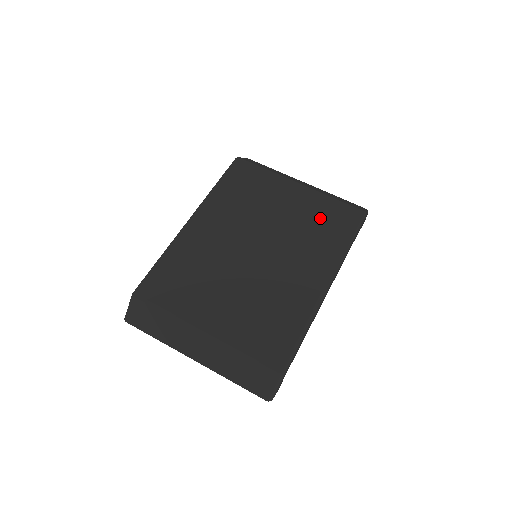
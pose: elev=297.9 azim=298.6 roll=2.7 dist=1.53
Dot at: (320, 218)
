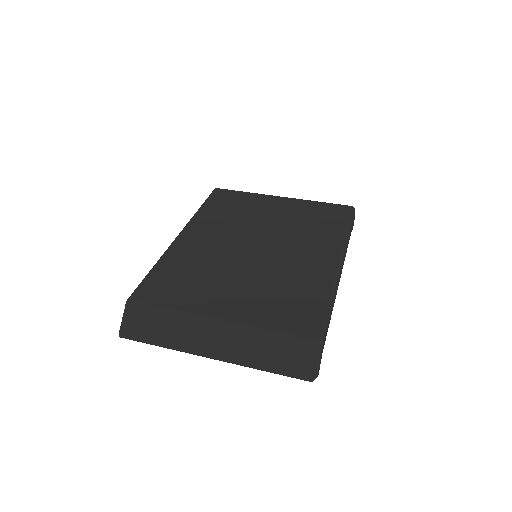
Dot at: (312, 216)
